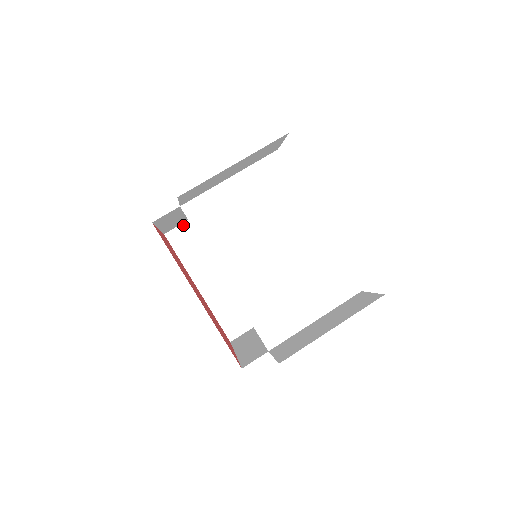
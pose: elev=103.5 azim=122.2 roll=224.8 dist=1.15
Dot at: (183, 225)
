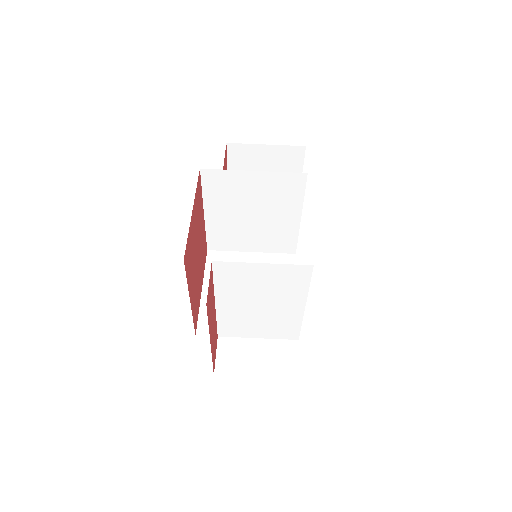
Dot at: (221, 171)
